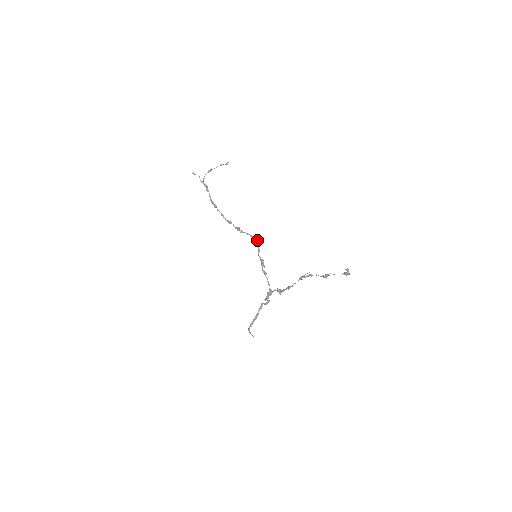
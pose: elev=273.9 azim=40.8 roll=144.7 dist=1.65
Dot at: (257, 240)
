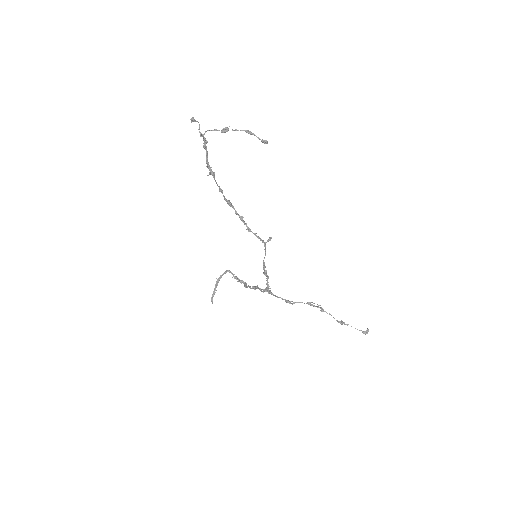
Dot at: occluded
